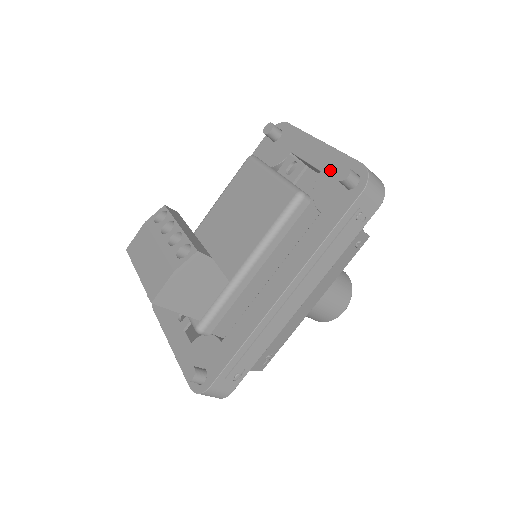
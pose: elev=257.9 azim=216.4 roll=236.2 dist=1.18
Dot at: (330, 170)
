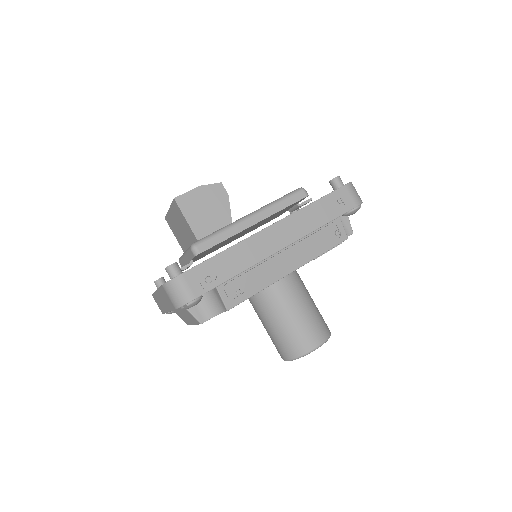
Dot at: occluded
